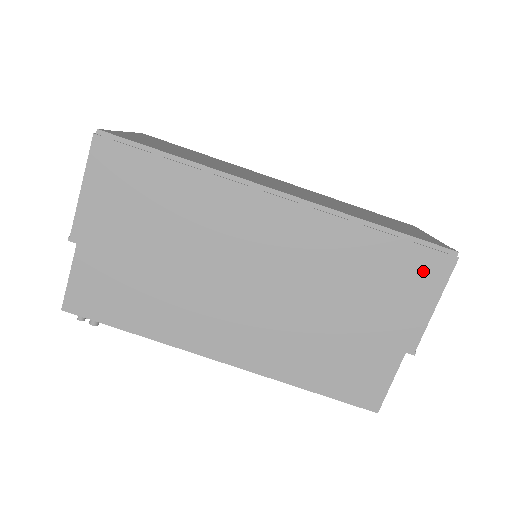
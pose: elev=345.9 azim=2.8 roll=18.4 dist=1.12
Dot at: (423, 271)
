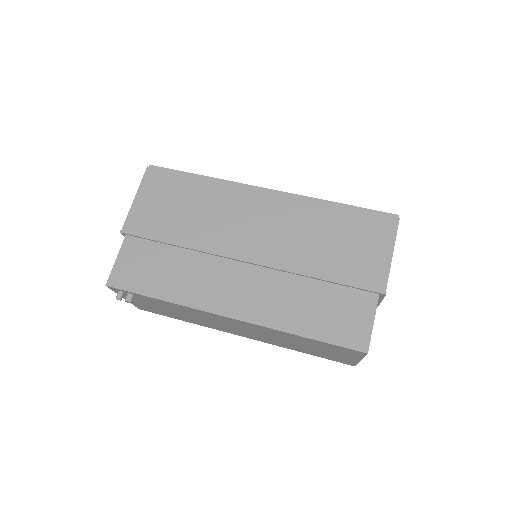
Dot at: (376, 229)
